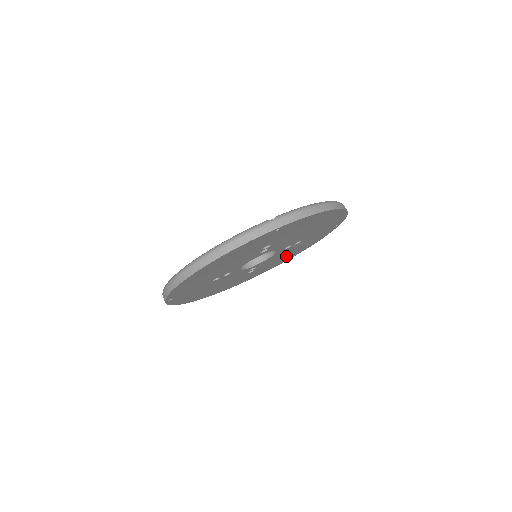
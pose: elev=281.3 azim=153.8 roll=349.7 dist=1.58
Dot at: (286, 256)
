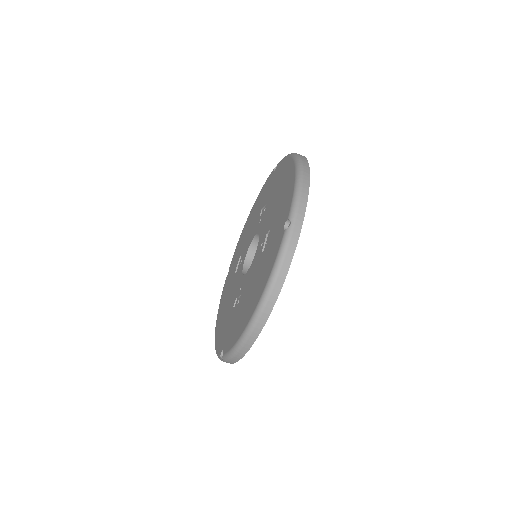
Dot at: occluded
